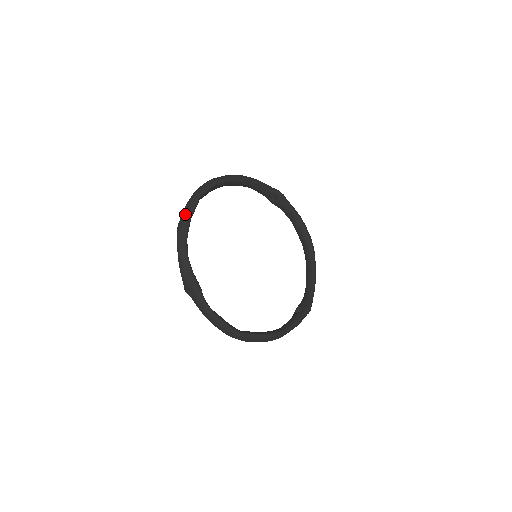
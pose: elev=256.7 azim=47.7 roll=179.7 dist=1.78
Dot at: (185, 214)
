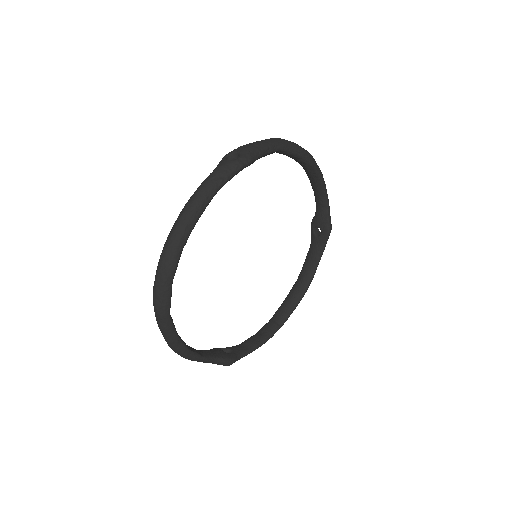
Dot at: (169, 341)
